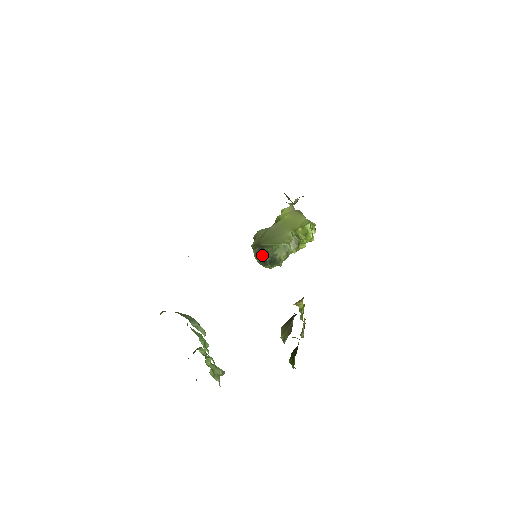
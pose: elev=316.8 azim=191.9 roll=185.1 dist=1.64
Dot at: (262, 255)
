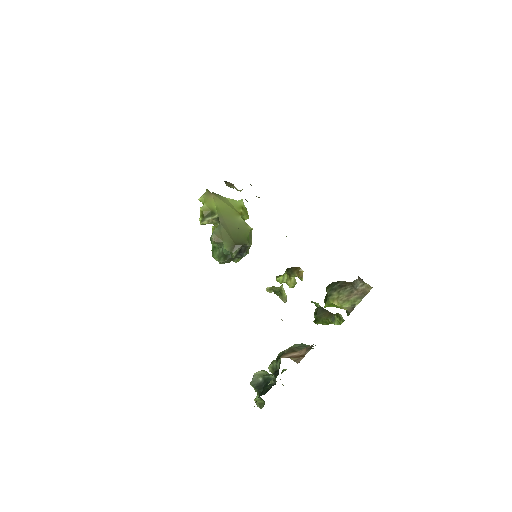
Dot at: occluded
